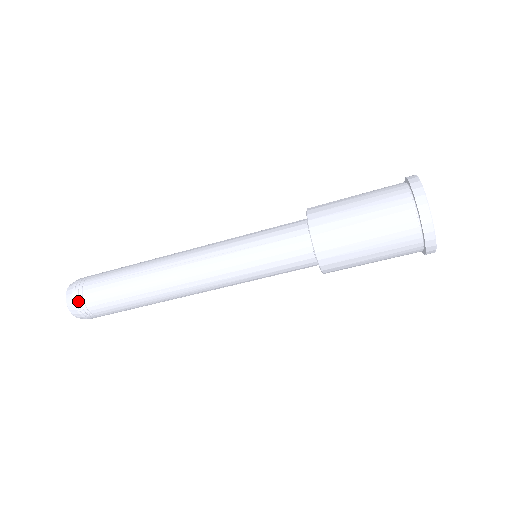
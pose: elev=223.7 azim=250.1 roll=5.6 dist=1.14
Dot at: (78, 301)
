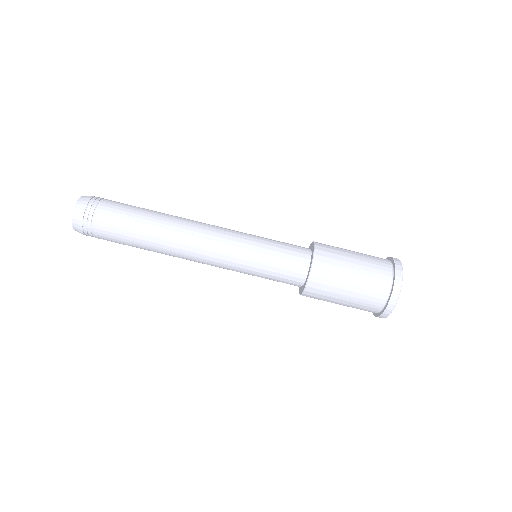
Dot at: (93, 200)
